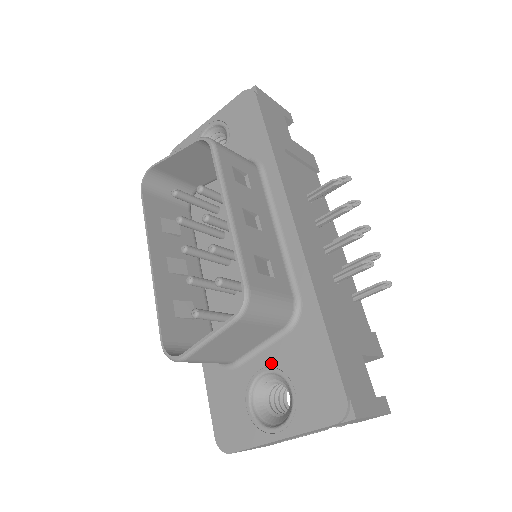
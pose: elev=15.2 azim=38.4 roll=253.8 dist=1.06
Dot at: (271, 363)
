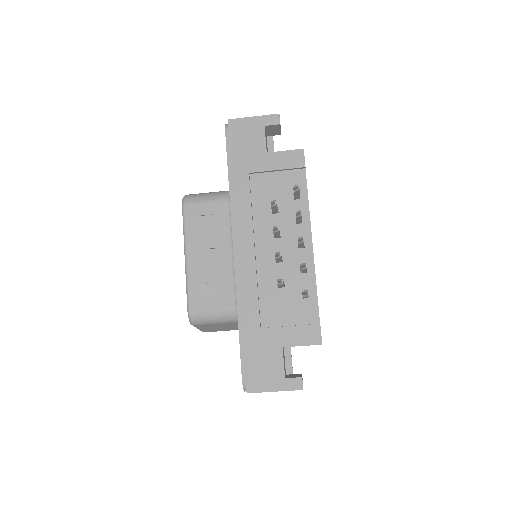
Dot at: occluded
